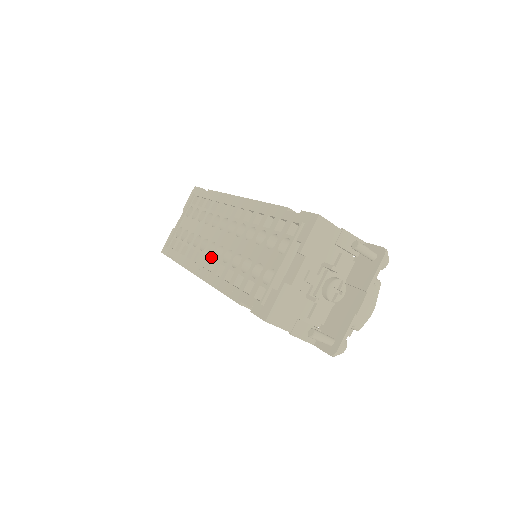
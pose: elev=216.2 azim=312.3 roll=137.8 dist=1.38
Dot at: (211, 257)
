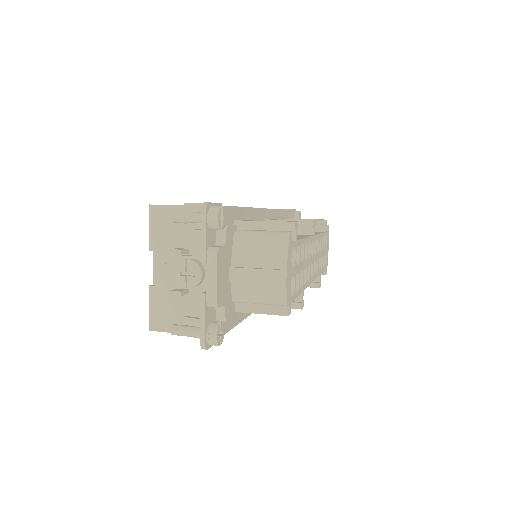
Dot at: occluded
